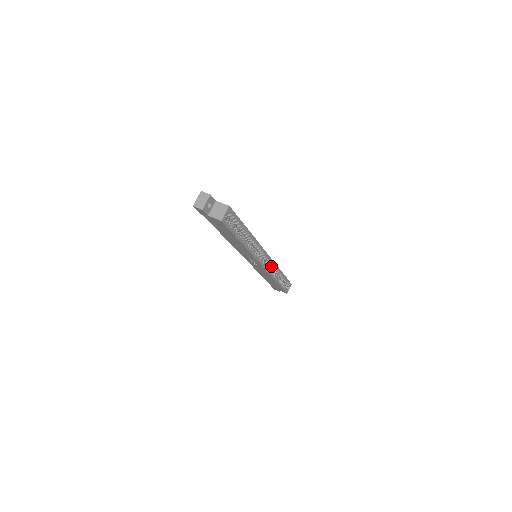
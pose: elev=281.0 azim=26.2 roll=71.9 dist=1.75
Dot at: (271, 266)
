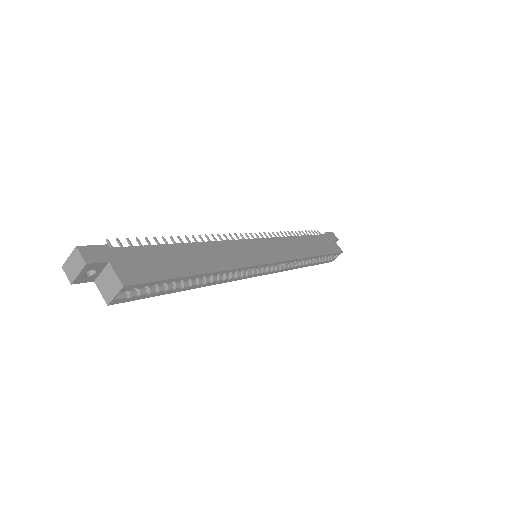
Dot at: occluded
